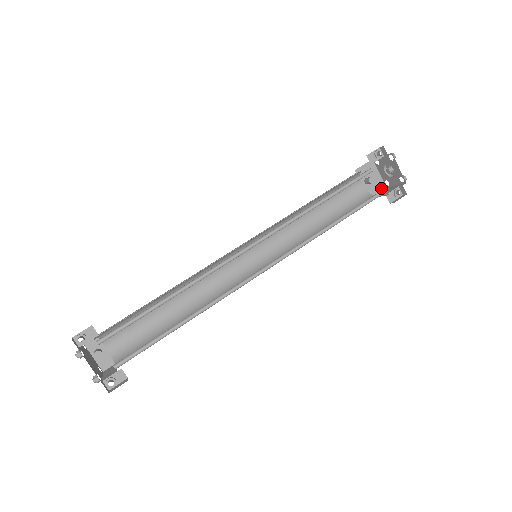
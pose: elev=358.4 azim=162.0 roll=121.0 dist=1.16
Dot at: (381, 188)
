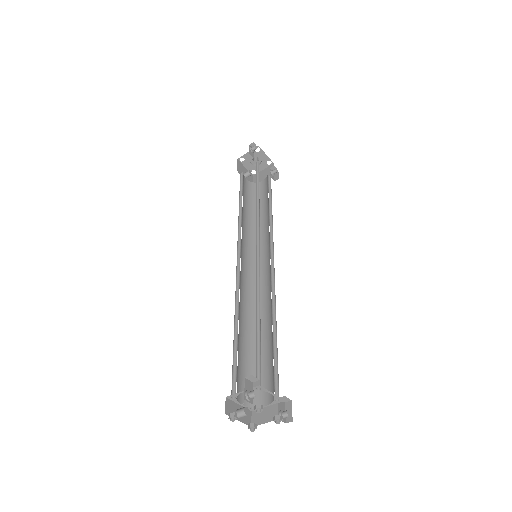
Dot at: (252, 178)
